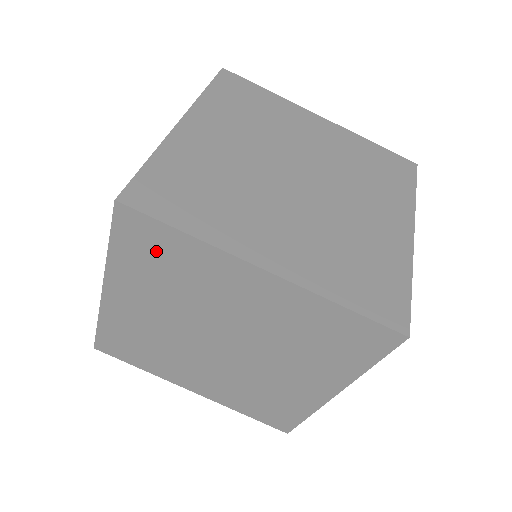
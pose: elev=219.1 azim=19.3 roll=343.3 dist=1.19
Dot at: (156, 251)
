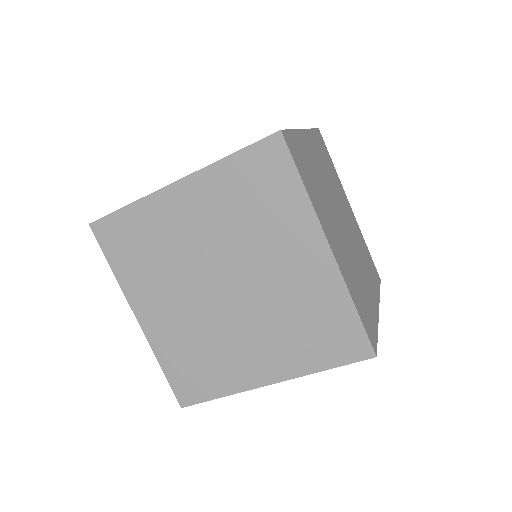
Dot at: occluded
